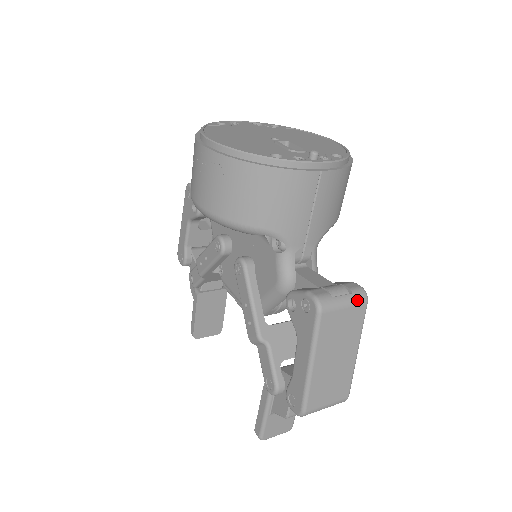
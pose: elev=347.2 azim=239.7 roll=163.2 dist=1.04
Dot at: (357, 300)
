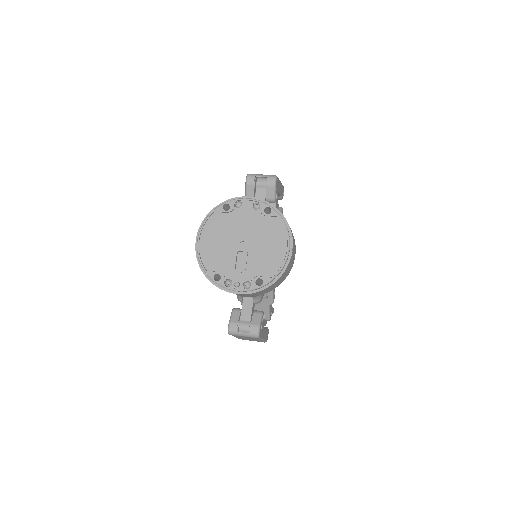
Dot at: (251, 337)
